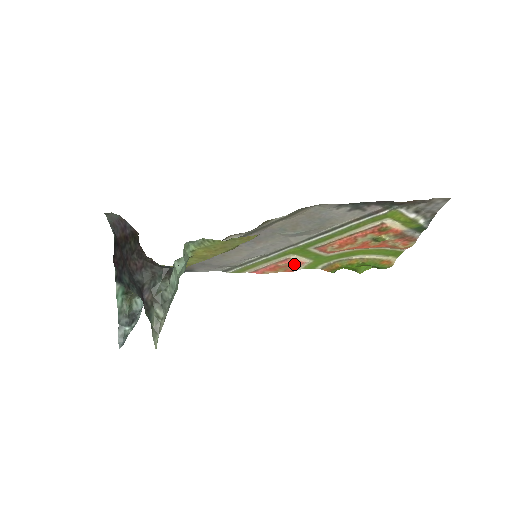
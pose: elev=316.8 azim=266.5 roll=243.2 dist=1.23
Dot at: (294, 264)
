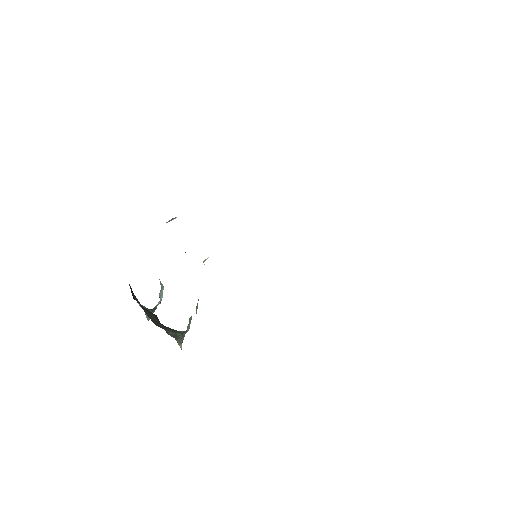
Dot at: occluded
